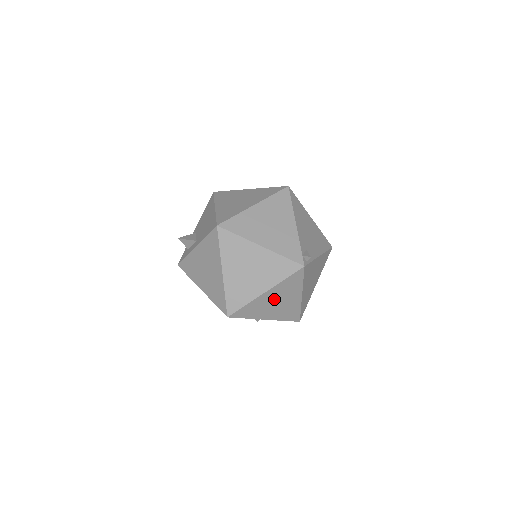
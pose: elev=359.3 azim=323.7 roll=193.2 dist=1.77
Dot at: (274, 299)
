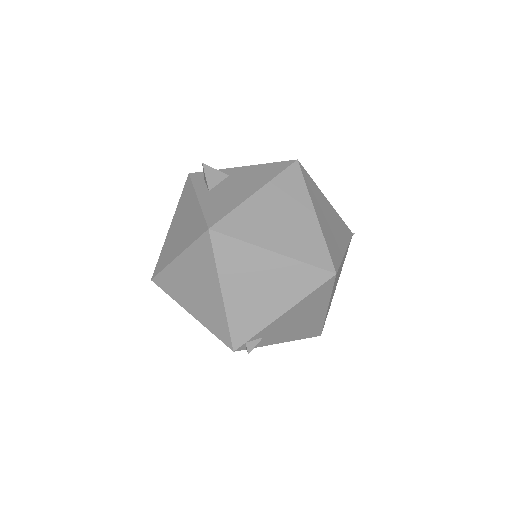
Dot at: occluded
